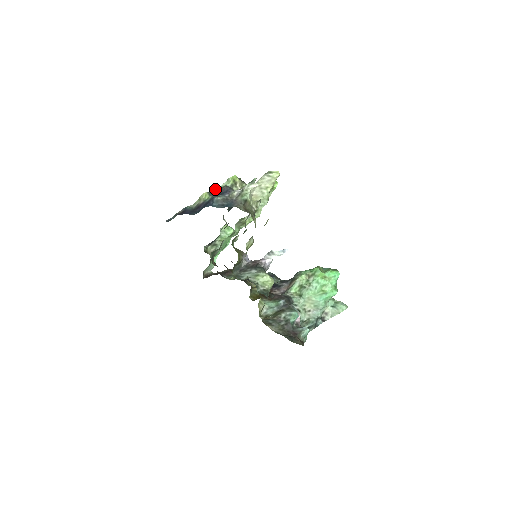
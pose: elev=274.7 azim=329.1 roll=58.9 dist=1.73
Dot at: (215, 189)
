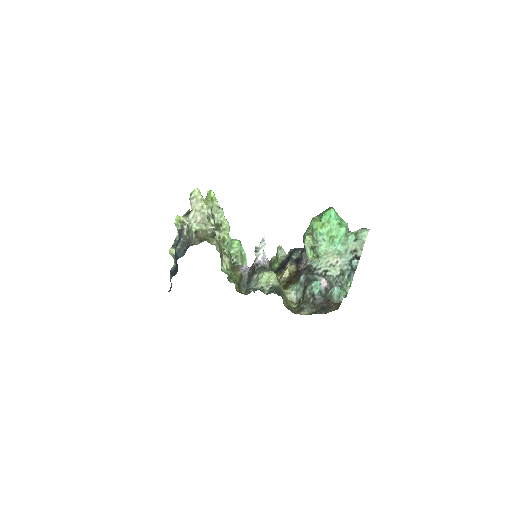
Dot at: (175, 239)
